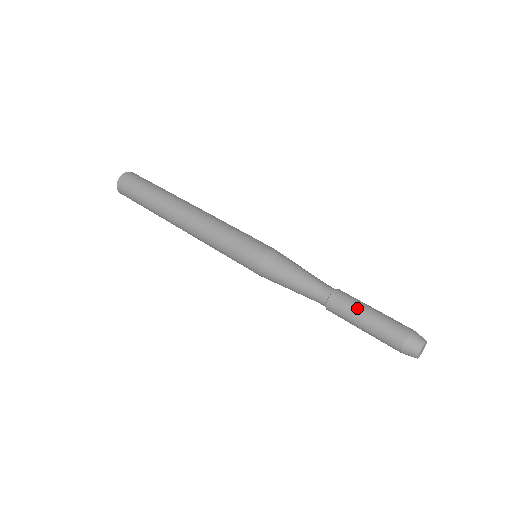
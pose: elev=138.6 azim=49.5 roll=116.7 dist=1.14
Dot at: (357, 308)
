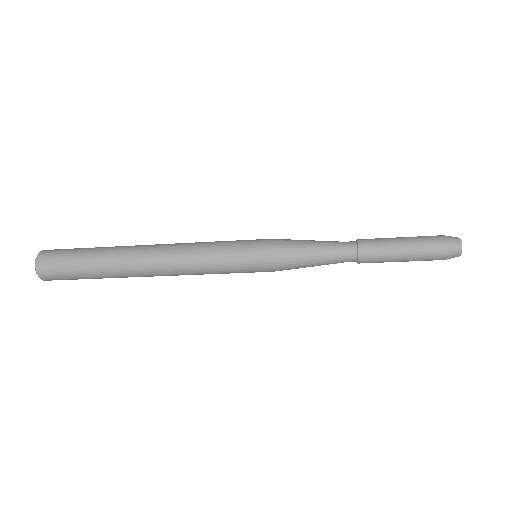
Dot at: occluded
